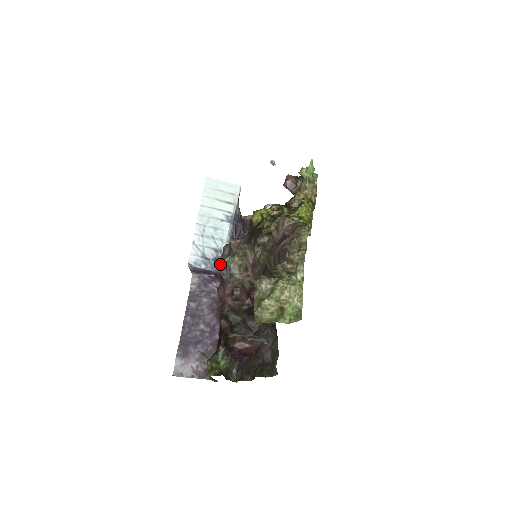
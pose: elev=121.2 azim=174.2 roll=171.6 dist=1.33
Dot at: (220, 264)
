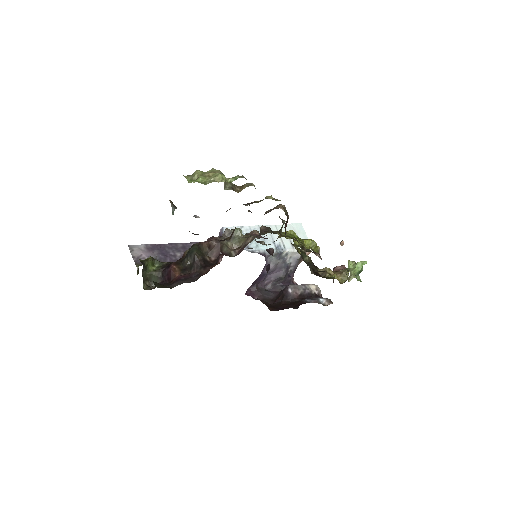
Dot at: occluded
